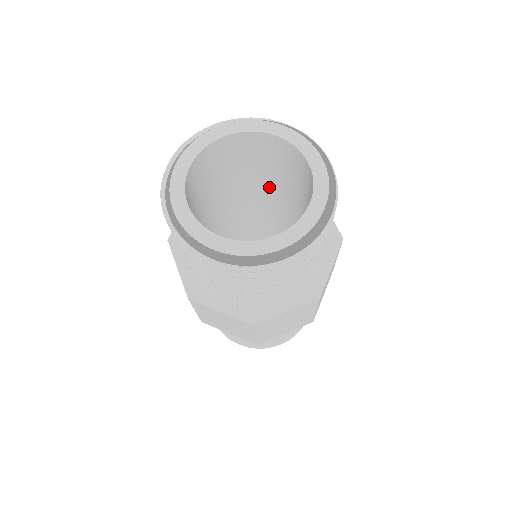
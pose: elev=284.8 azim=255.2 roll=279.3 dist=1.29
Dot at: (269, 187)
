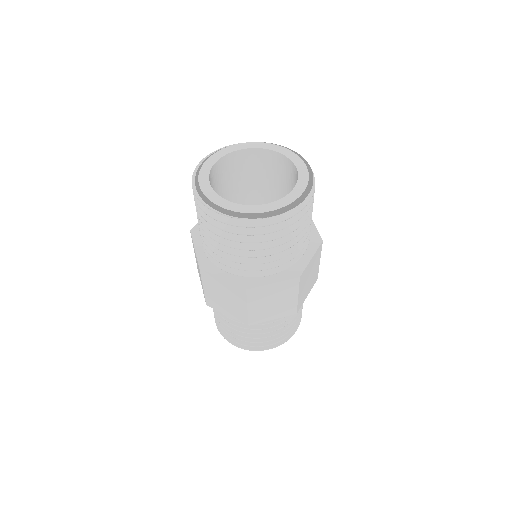
Dot at: (271, 200)
